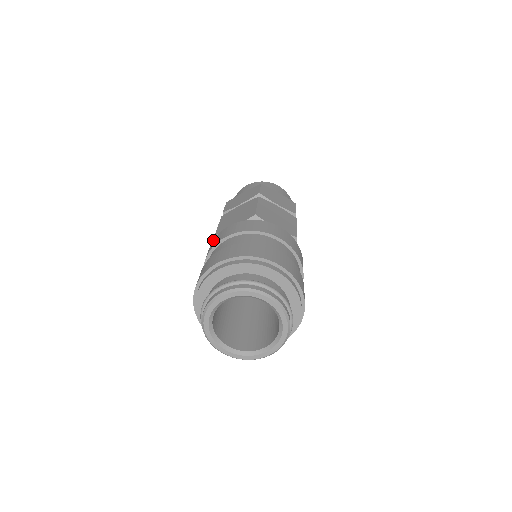
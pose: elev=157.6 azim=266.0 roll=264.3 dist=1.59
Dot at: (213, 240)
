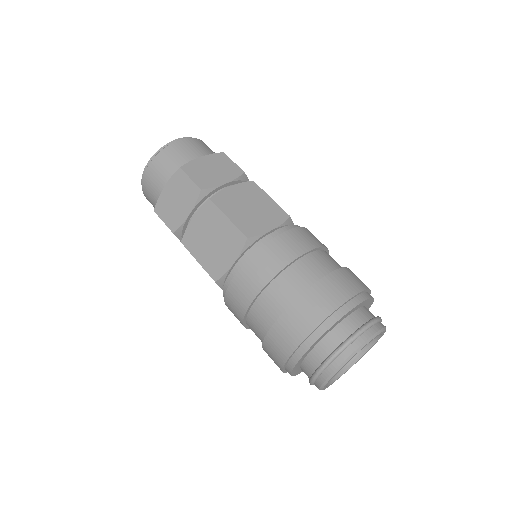
Dot at: (228, 295)
